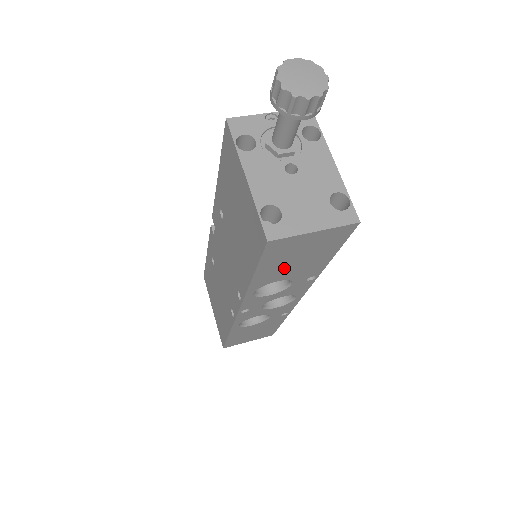
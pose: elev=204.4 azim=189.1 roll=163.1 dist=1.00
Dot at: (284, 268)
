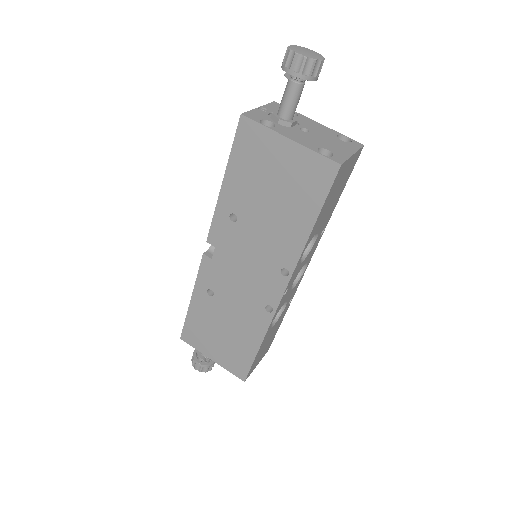
Dot at: (326, 211)
